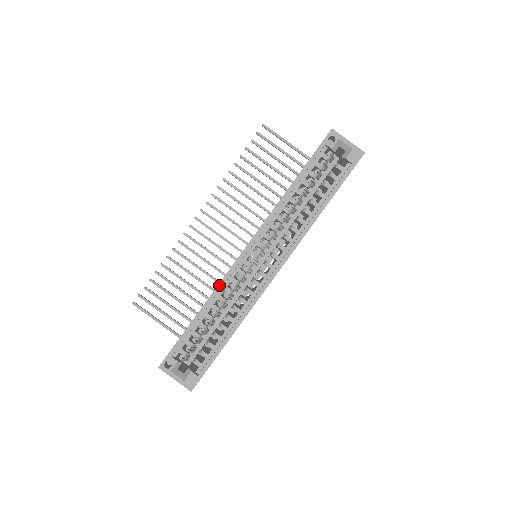
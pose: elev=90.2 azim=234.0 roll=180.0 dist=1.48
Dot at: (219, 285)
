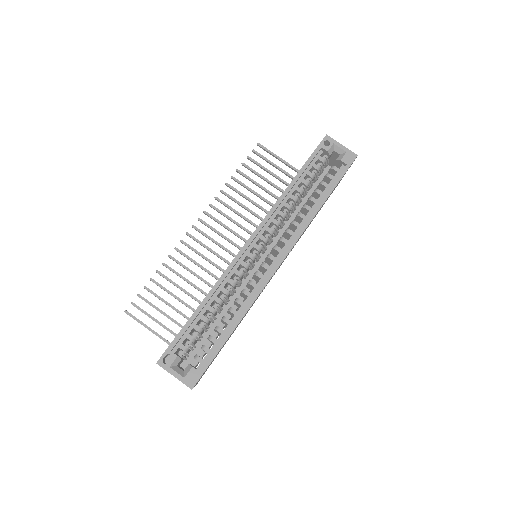
Dot at: (222, 275)
